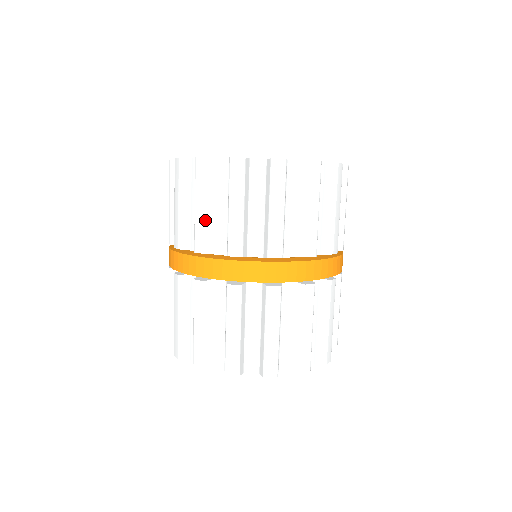
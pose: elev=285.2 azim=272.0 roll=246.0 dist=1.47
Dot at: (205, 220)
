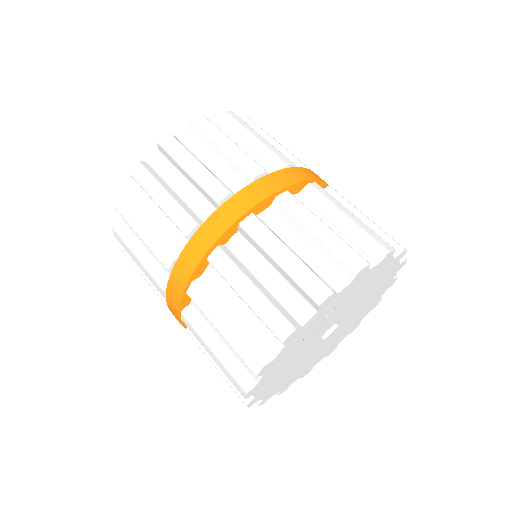
Dot at: (152, 236)
